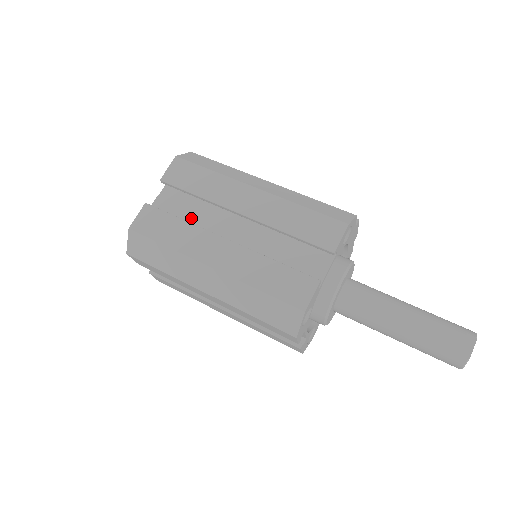
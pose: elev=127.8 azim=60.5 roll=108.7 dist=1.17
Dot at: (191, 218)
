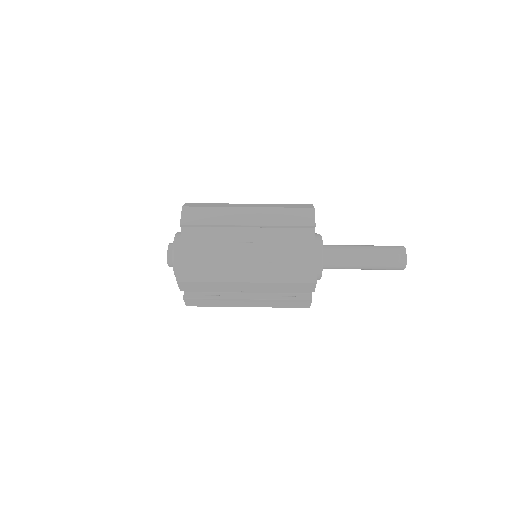
Dot at: (212, 241)
